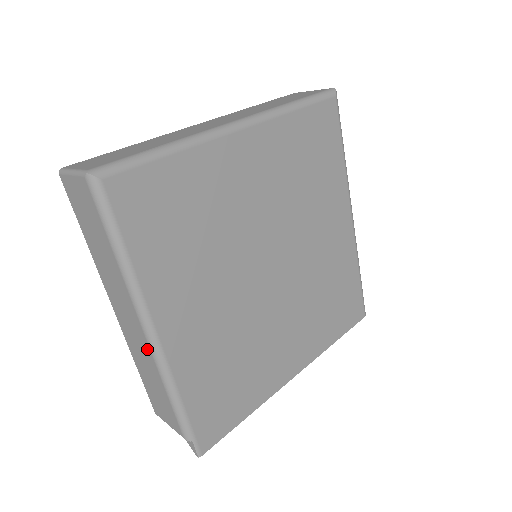
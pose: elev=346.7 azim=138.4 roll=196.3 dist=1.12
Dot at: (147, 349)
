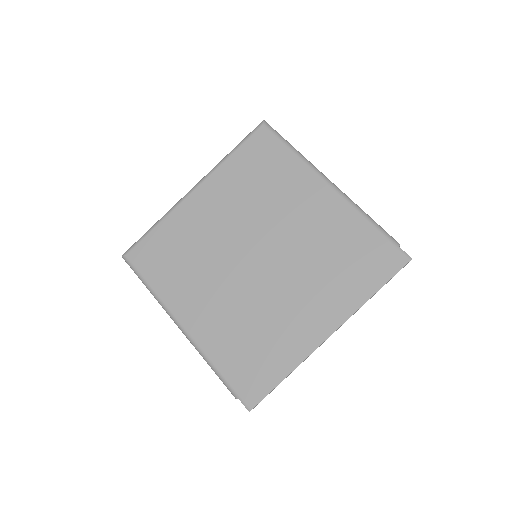
Dot at: occluded
